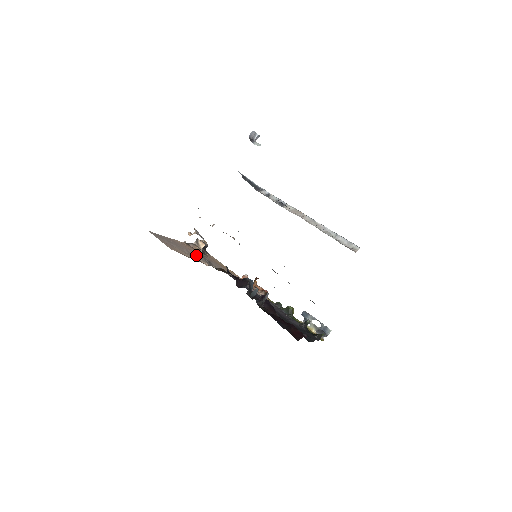
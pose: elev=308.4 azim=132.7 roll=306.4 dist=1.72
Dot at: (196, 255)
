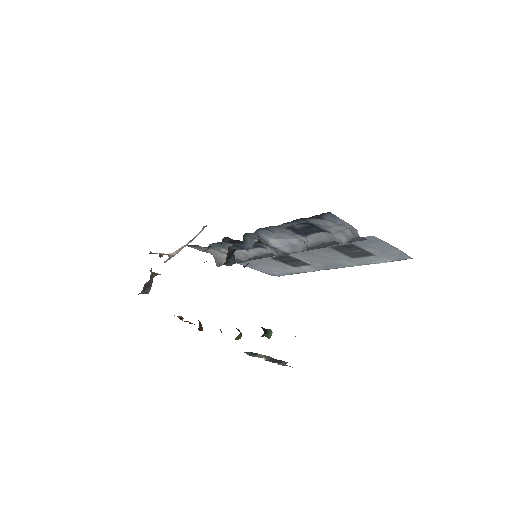
Dot at: occluded
